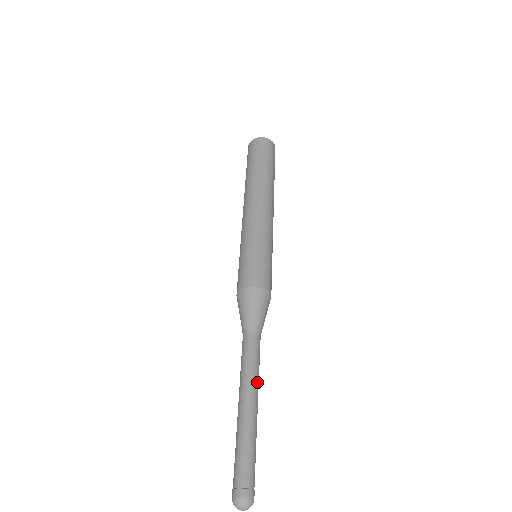
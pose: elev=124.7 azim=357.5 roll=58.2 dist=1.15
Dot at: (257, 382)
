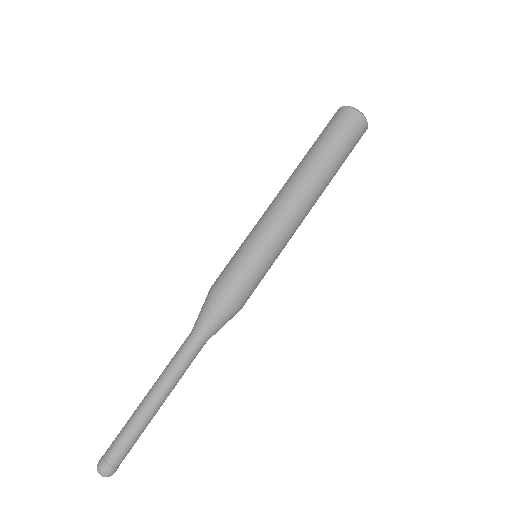
Dot at: (171, 383)
